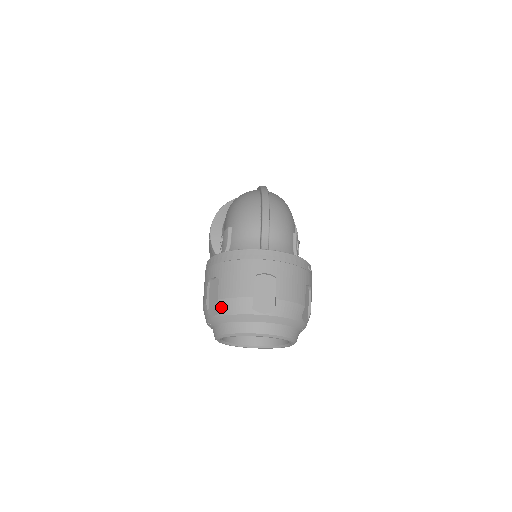
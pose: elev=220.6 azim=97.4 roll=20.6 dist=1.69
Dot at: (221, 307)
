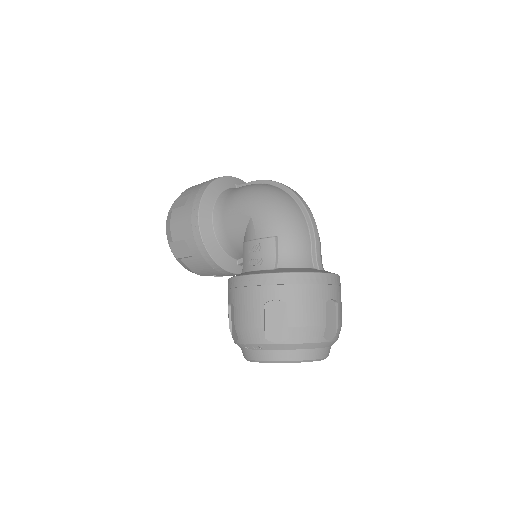
Dot at: (291, 335)
